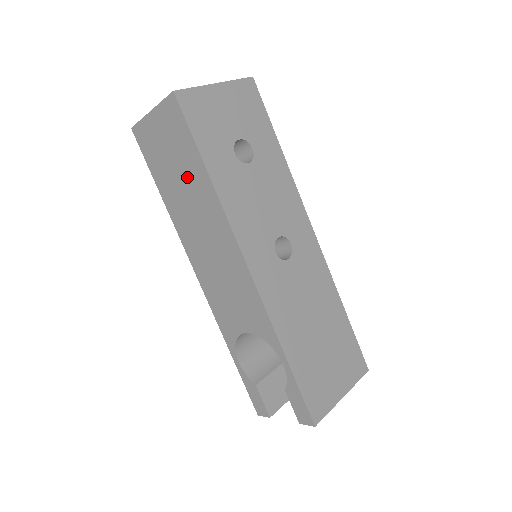
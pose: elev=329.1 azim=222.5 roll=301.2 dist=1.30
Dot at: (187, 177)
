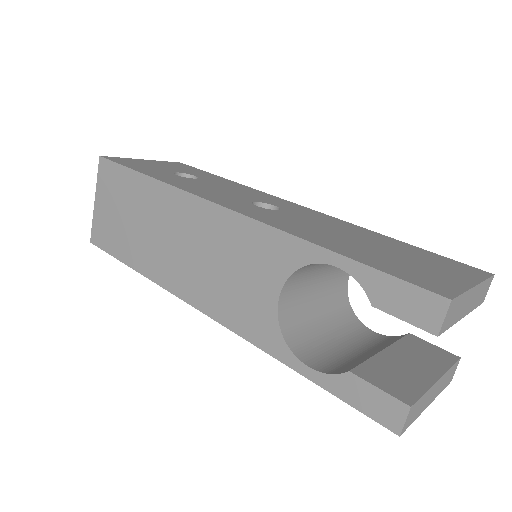
Dot at: (138, 209)
